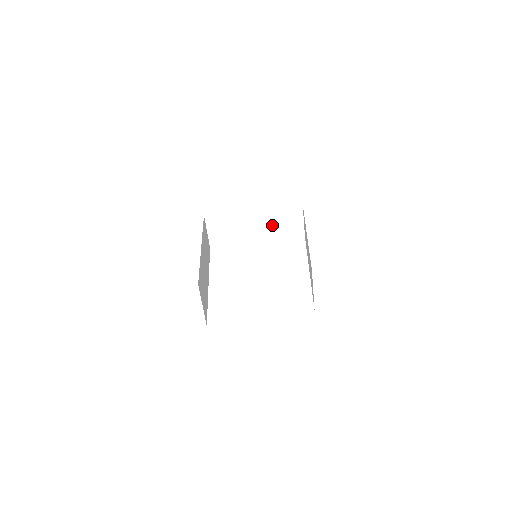
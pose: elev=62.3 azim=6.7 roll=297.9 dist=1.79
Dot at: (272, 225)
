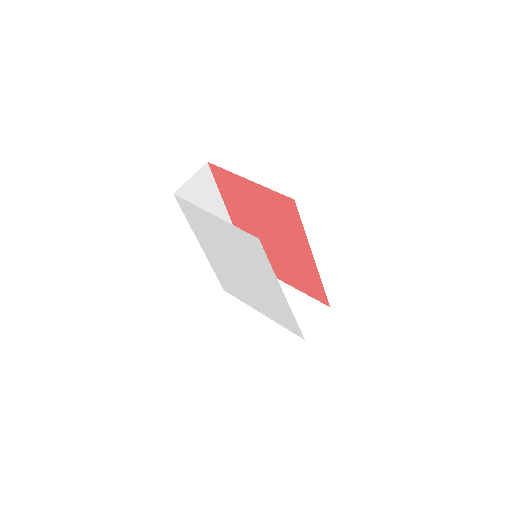
Dot at: occluded
